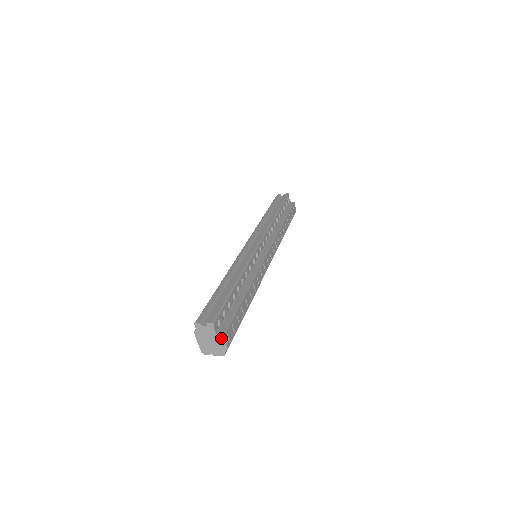
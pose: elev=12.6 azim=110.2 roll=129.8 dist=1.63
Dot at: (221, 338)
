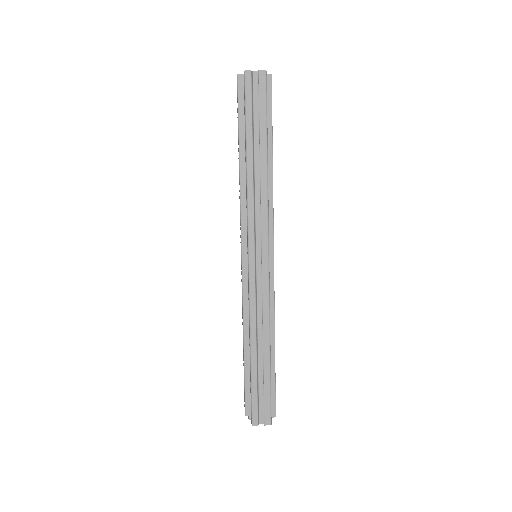
Dot at: (273, 416)
